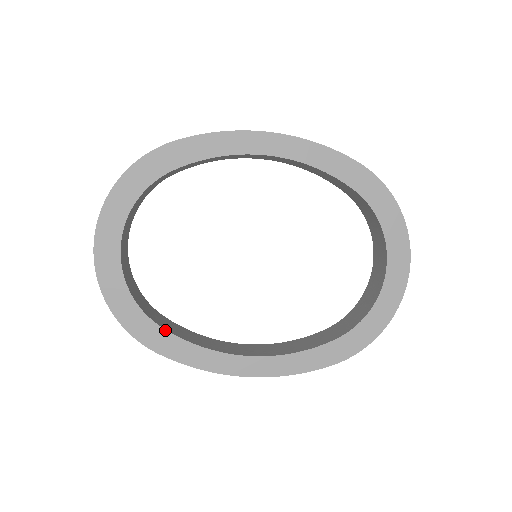
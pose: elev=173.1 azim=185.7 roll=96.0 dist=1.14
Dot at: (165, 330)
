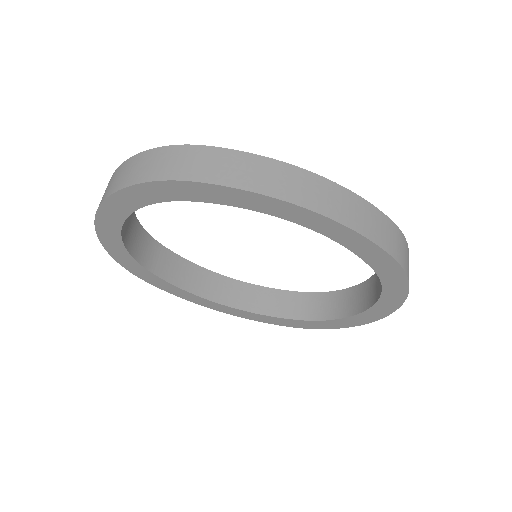
Dot at: (156, 276)
